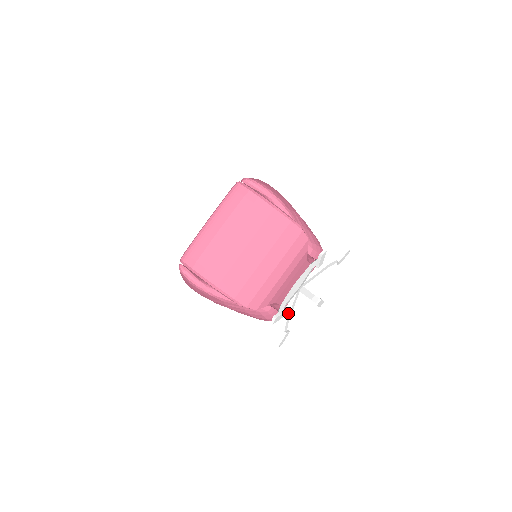
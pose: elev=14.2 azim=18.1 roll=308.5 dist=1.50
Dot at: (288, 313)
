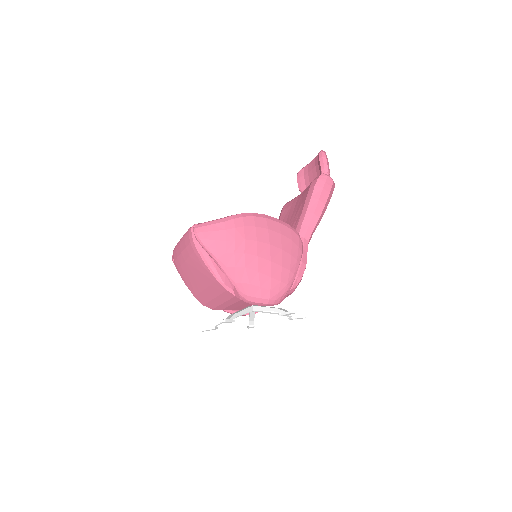
Dot at: (249, 317)
